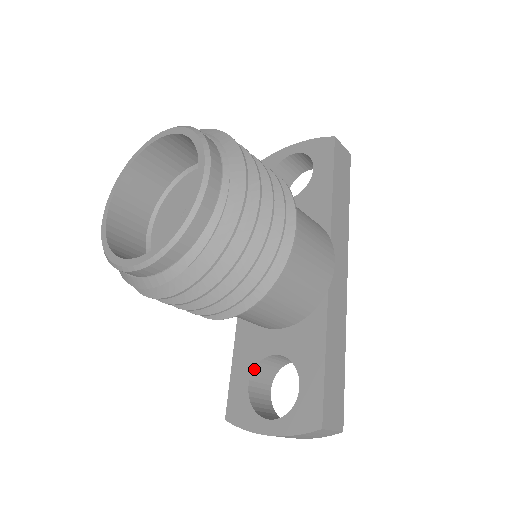
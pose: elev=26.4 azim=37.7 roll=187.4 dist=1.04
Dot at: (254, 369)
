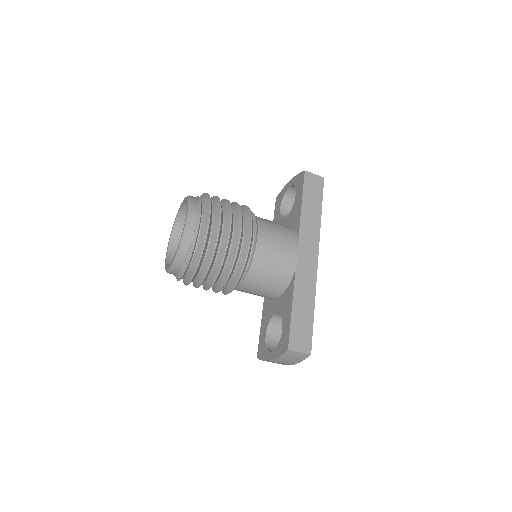
Dot at: (268, 325)
